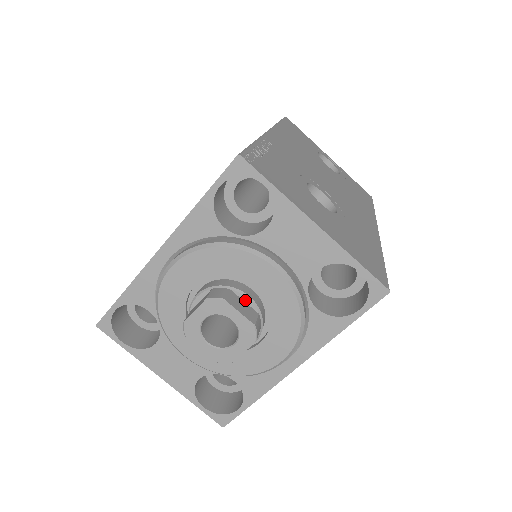
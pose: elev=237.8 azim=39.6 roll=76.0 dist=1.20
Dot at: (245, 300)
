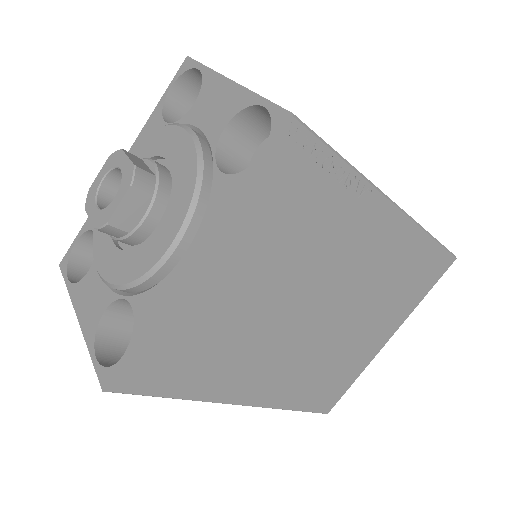
Dot at: (149, 166)
